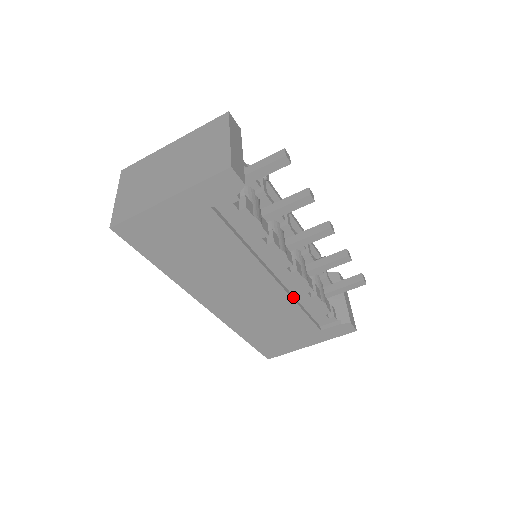
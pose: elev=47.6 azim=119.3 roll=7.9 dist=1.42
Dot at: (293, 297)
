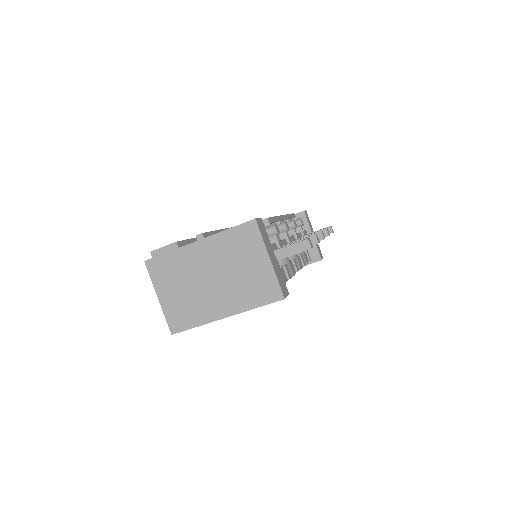
Dot at: occluded
